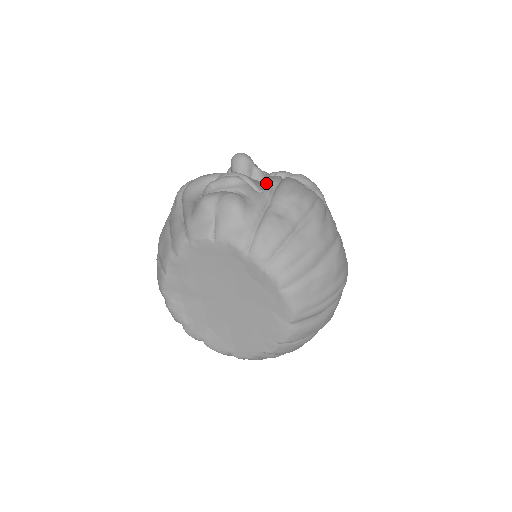
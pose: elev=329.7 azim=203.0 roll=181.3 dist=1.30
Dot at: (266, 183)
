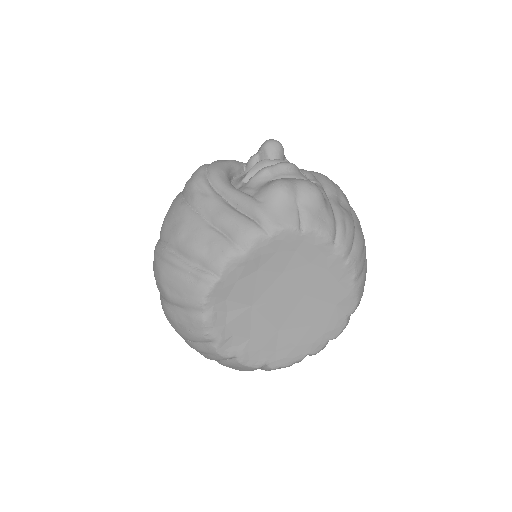
Dot at: occluded
